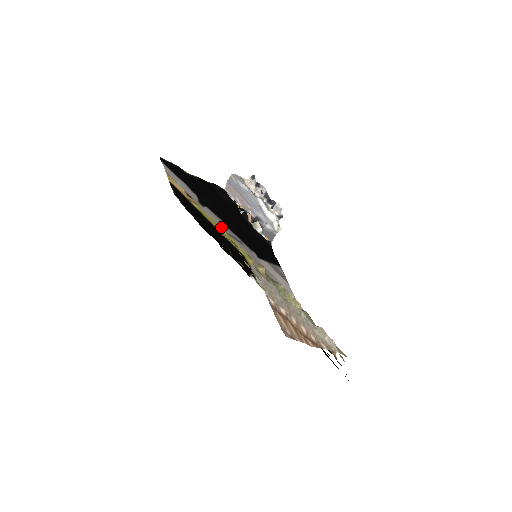
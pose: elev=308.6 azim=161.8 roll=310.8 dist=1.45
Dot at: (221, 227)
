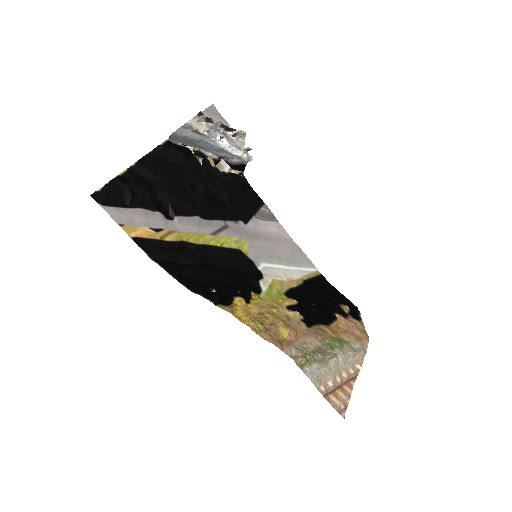
Dot at: (204, 233)
